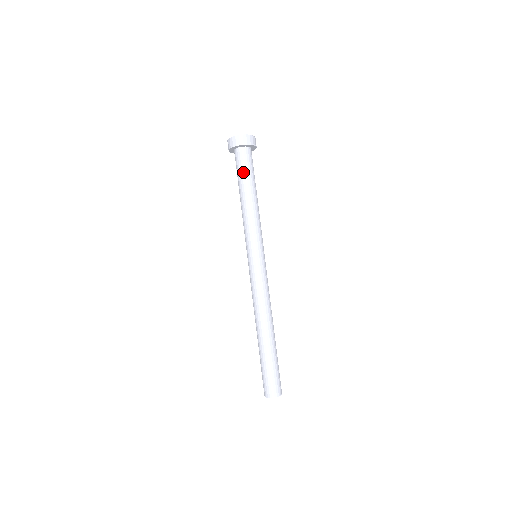
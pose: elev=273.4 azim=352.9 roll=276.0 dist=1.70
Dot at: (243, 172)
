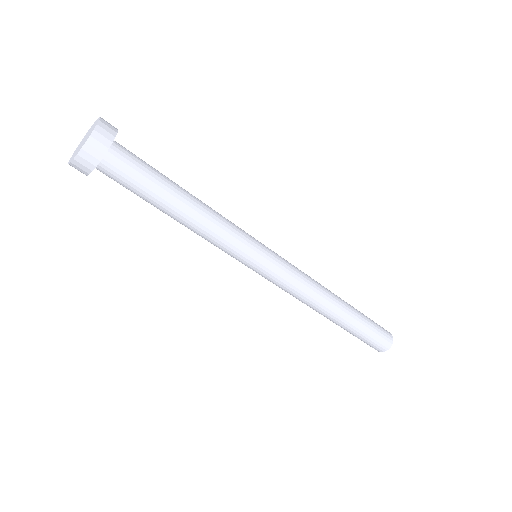
Dot at: (138, 193)
